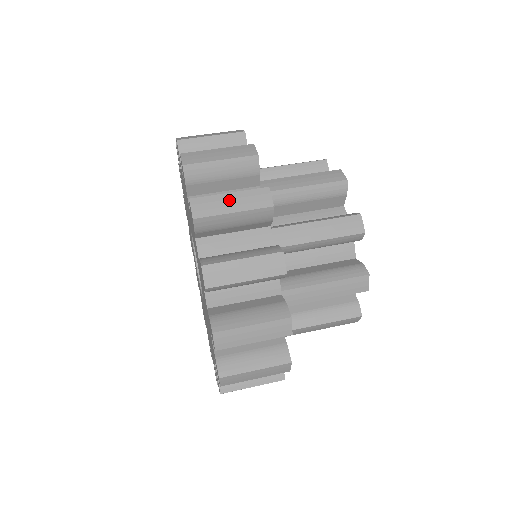
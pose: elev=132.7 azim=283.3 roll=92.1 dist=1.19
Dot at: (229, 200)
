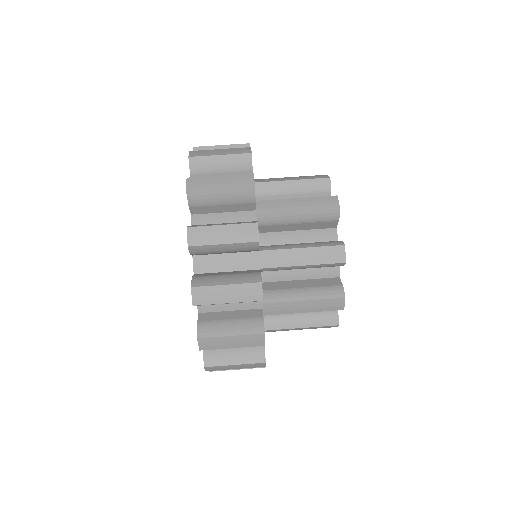
Dot at: (234, 367)
